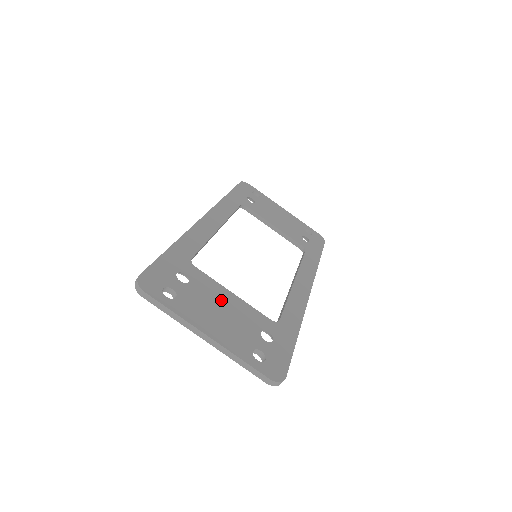
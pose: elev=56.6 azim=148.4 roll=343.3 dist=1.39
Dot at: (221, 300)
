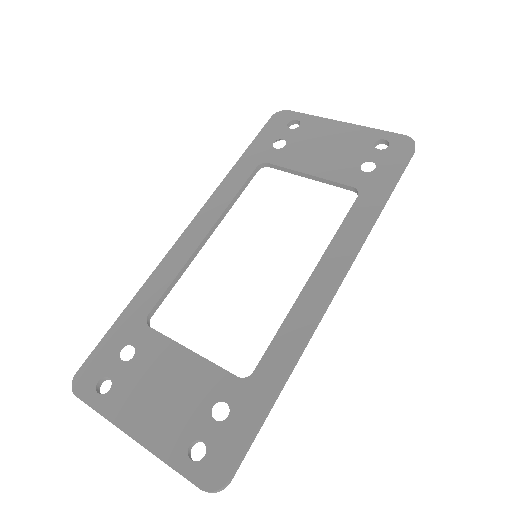
Dot at: (169, 370)
